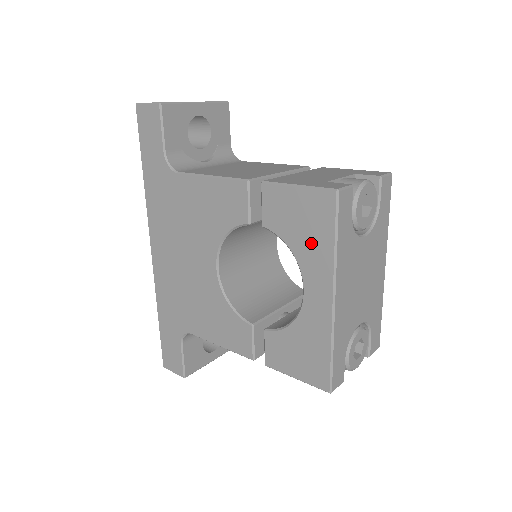
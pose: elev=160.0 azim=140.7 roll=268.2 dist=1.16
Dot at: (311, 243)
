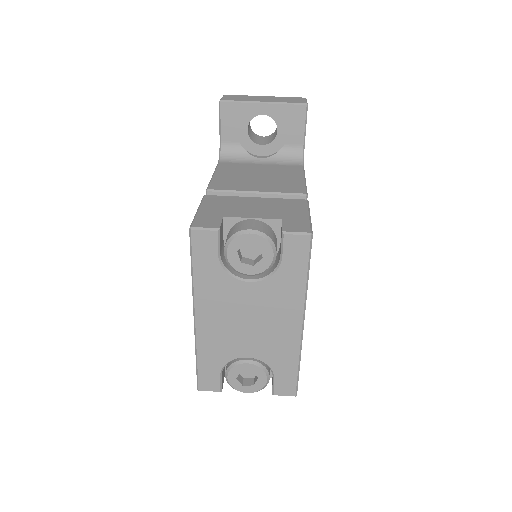
Dot at: occluded
